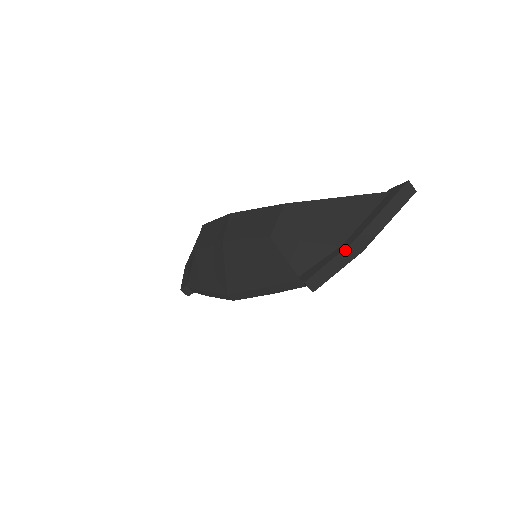
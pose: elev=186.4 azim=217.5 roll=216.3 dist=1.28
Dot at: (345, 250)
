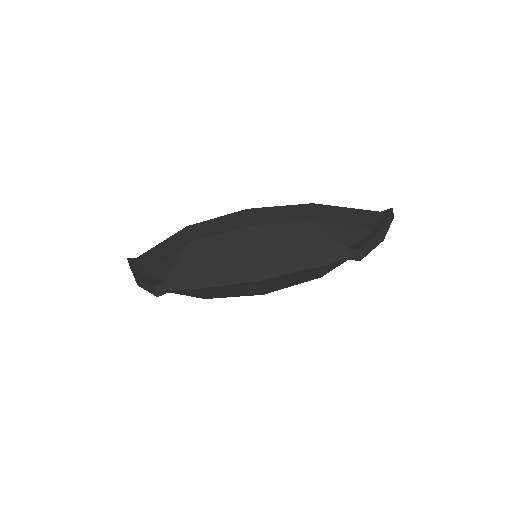
Dot at: (378, 234)
